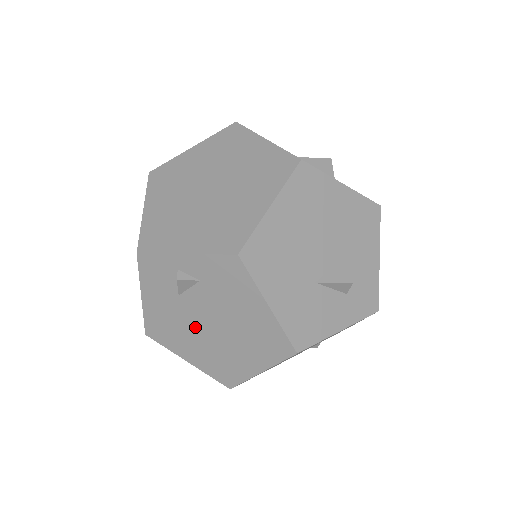
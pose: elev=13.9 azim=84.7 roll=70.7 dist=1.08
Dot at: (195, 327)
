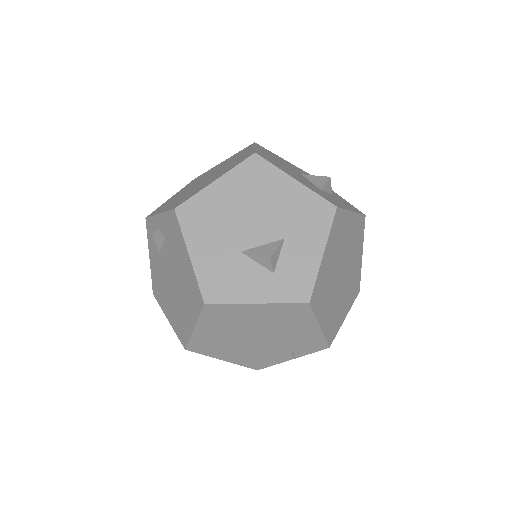
Dot at: (167, 283)
